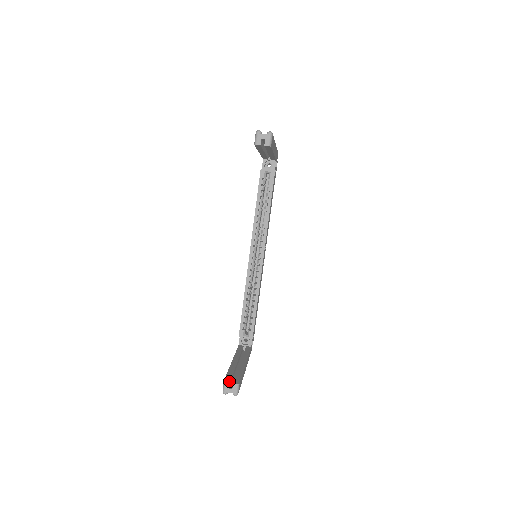
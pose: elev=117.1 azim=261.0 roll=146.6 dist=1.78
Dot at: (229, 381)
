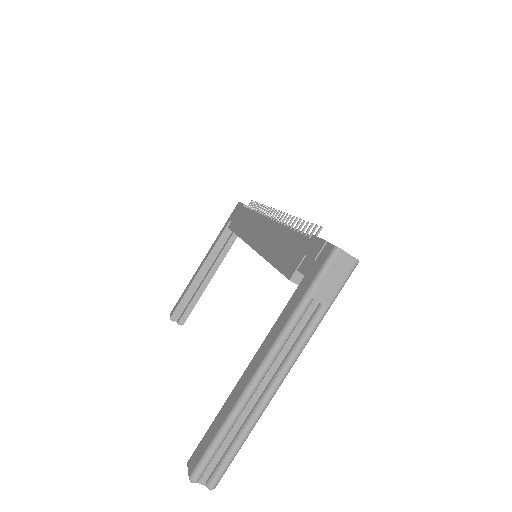
Dot at: (175, 320)
